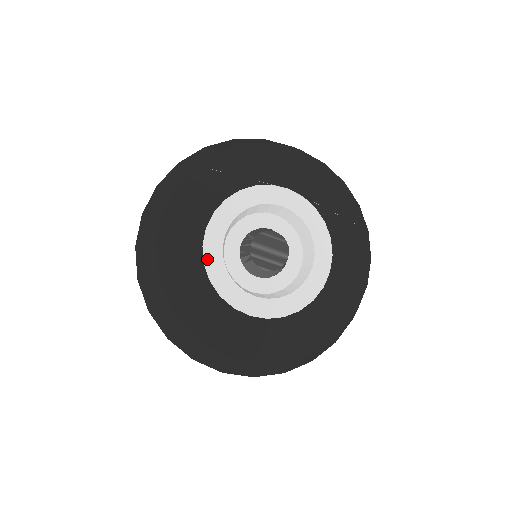
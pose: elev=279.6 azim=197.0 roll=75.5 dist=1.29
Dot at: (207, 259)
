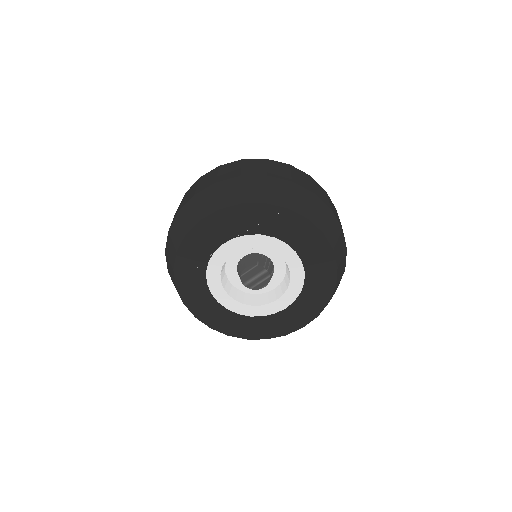
Dot at: (237, 311)
